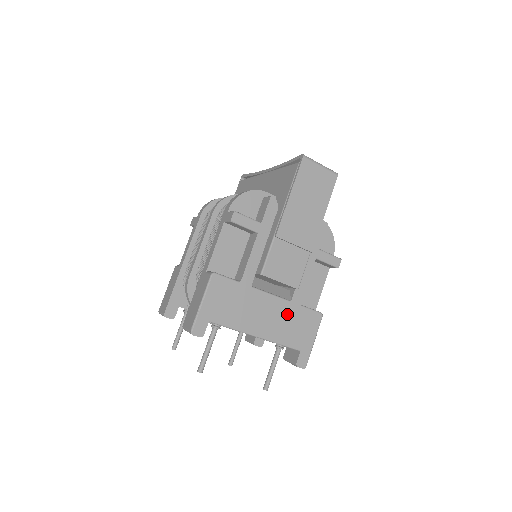
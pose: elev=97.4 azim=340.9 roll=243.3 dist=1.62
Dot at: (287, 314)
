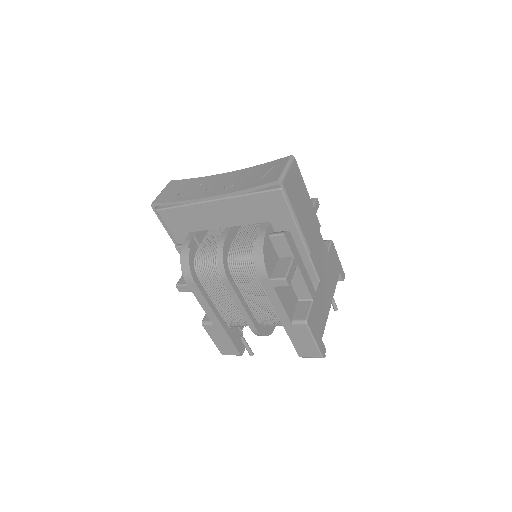
Dot at: (328, 271)
